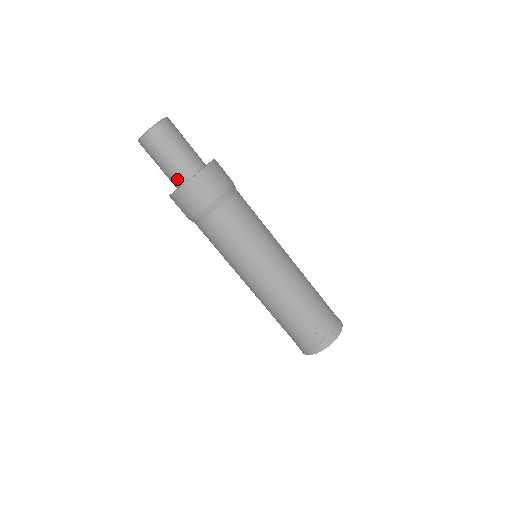
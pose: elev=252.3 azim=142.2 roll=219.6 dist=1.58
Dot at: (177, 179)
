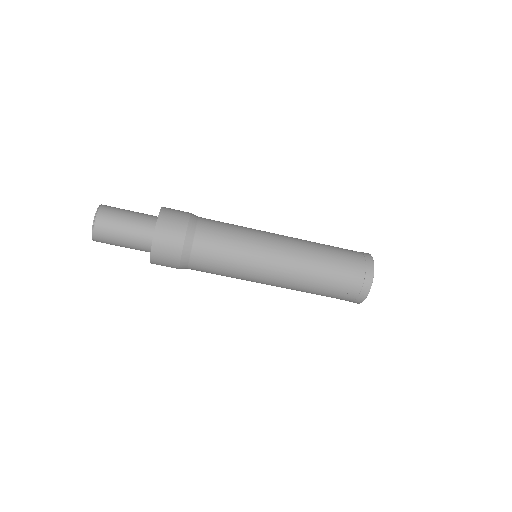
Dot at: (146, 237)
